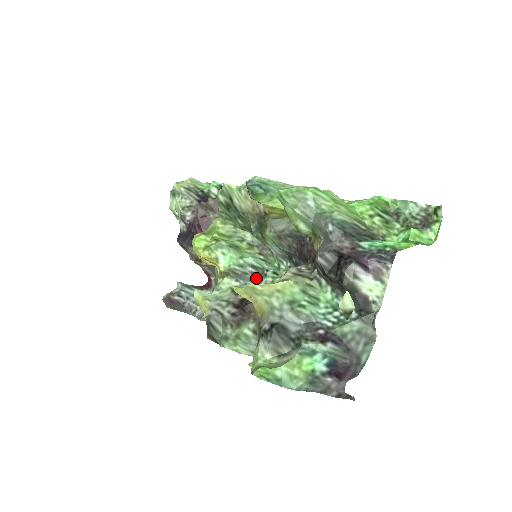
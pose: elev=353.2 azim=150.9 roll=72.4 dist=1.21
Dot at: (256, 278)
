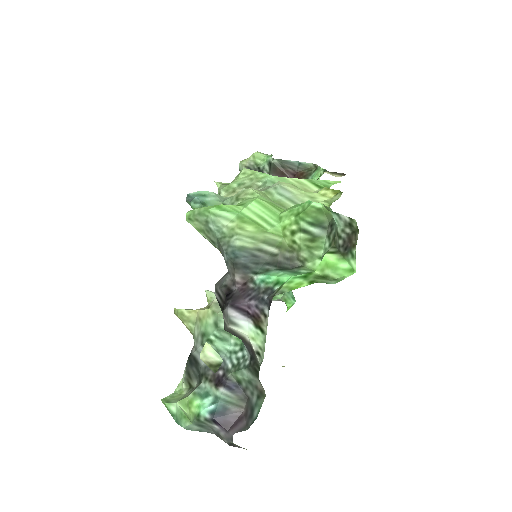
Dot at: occluded
